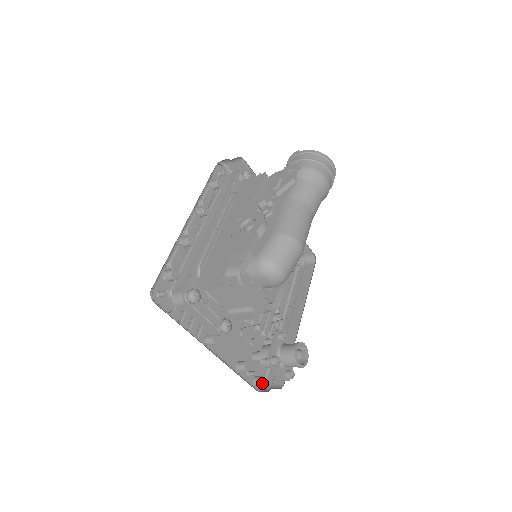
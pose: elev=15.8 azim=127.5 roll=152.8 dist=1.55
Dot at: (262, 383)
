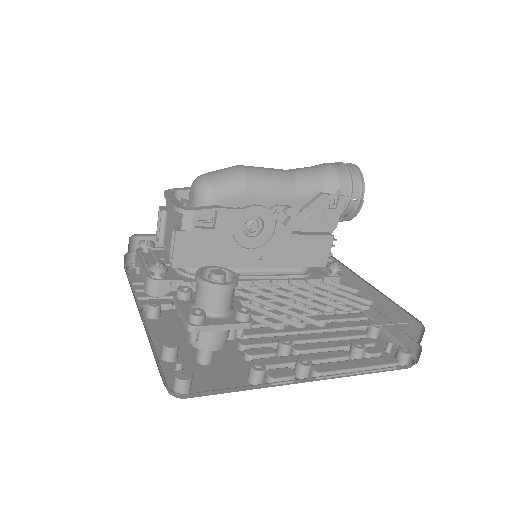
Dot at: (179, 375)
